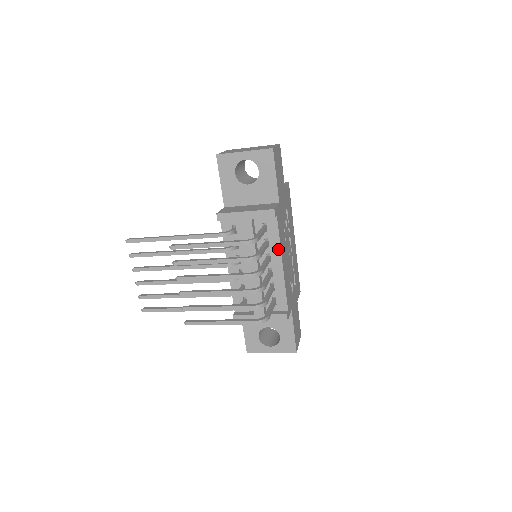
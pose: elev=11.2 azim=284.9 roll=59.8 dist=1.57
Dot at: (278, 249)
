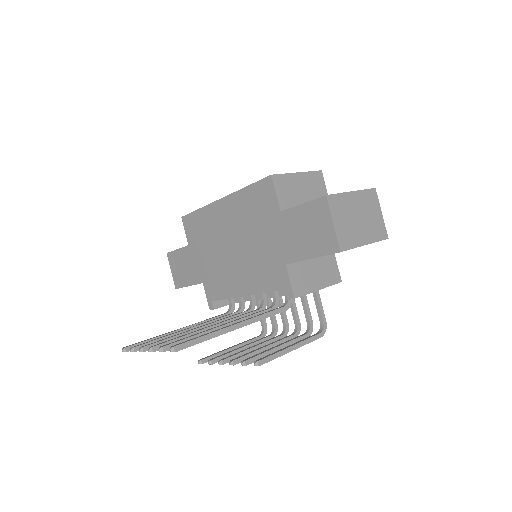
Dot at: occluded
